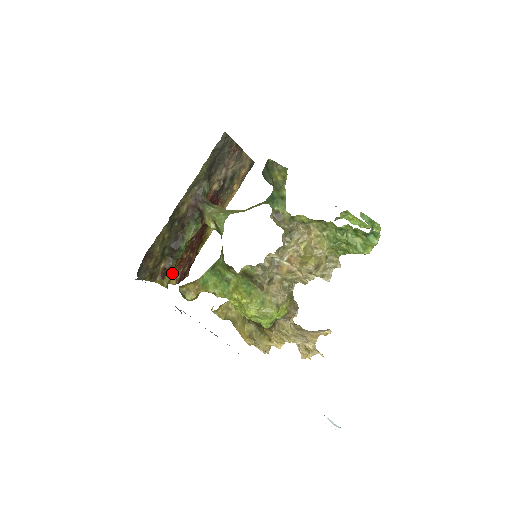
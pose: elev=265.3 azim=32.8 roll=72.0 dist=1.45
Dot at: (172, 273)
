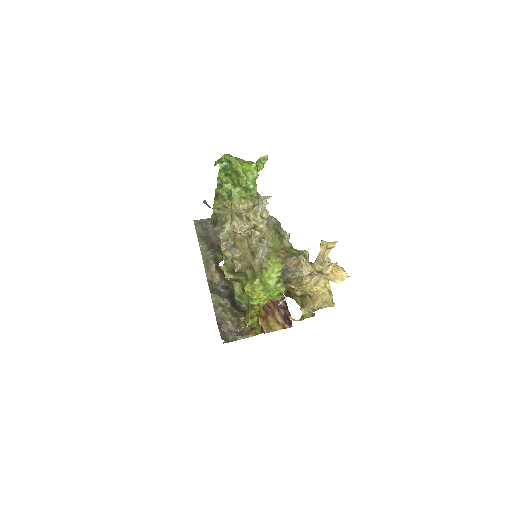
Dot at: (268, 322)
